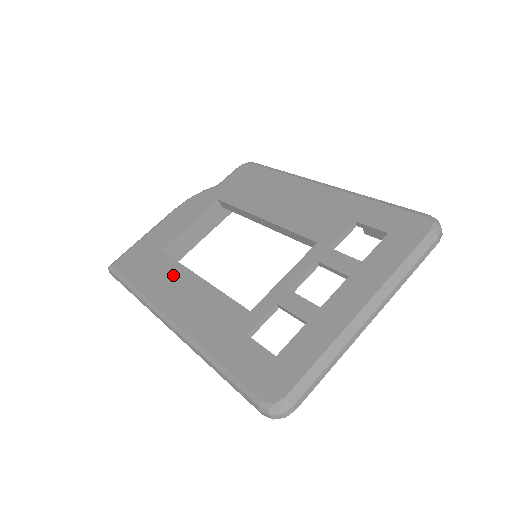
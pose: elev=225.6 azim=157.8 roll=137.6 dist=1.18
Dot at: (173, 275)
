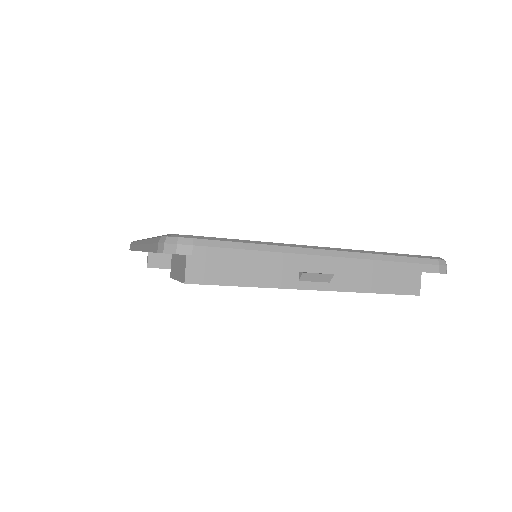
Dot at: occluded
